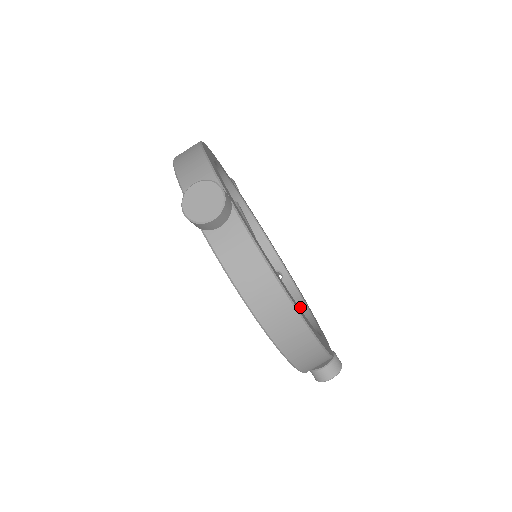
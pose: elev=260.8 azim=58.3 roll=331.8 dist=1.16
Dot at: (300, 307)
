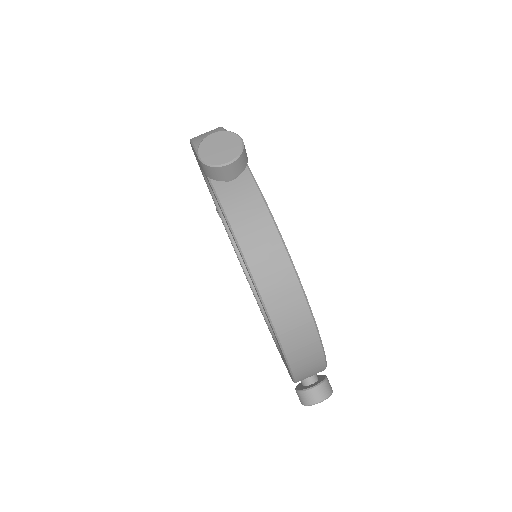
Dot at: occluded
